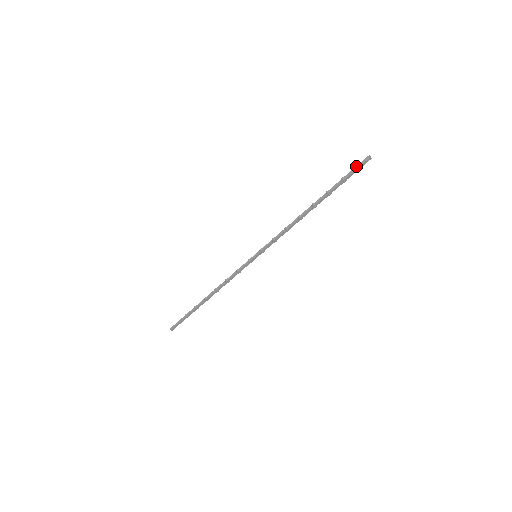
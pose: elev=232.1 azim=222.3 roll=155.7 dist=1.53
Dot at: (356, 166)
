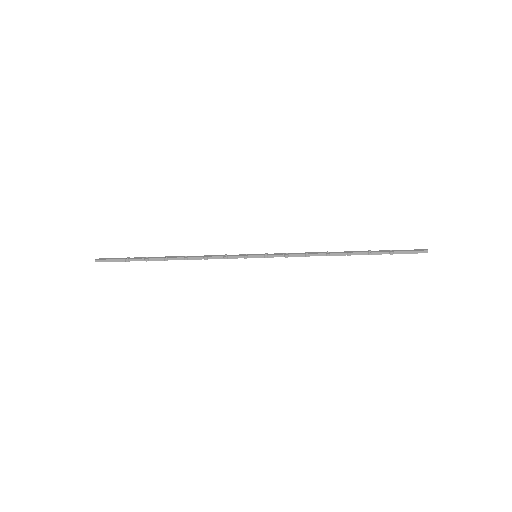
Dot at: (411, 251)
